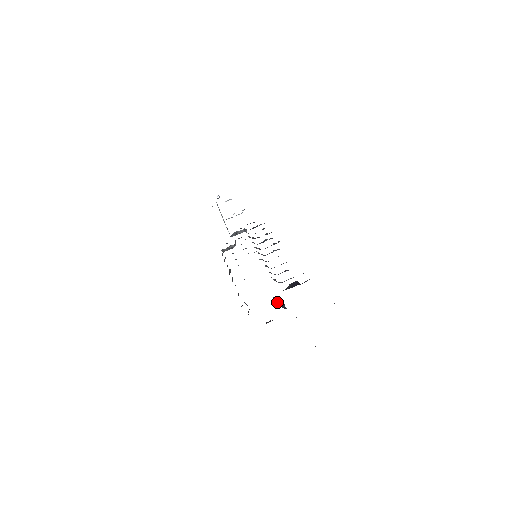
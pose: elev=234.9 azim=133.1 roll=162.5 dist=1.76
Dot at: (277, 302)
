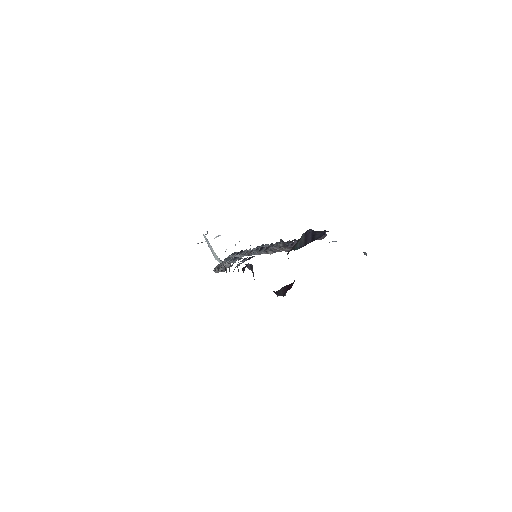
Dot at: occluded
